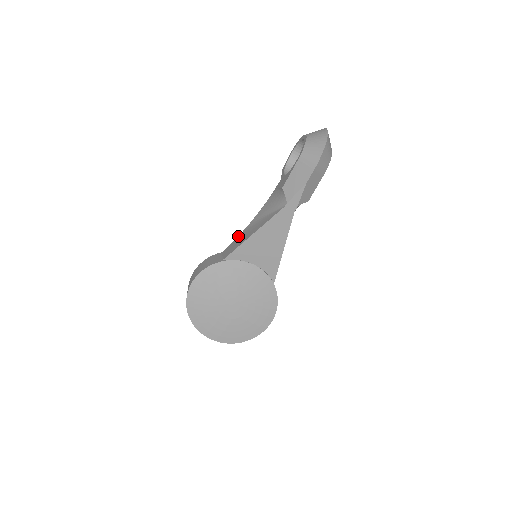
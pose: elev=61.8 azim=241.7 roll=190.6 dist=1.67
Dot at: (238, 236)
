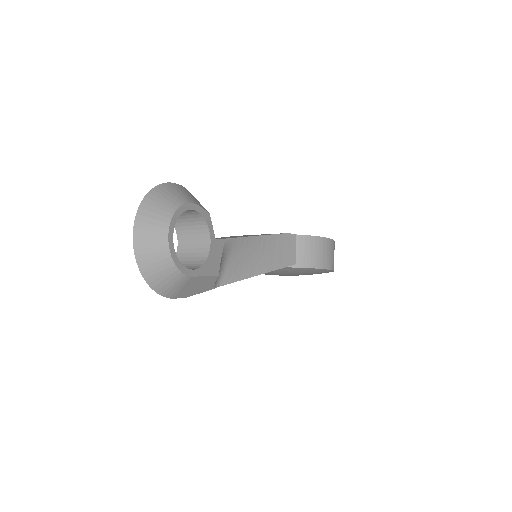
Dot at: occluded
